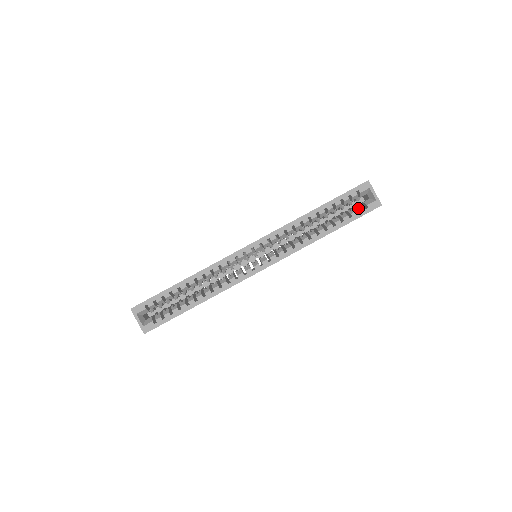
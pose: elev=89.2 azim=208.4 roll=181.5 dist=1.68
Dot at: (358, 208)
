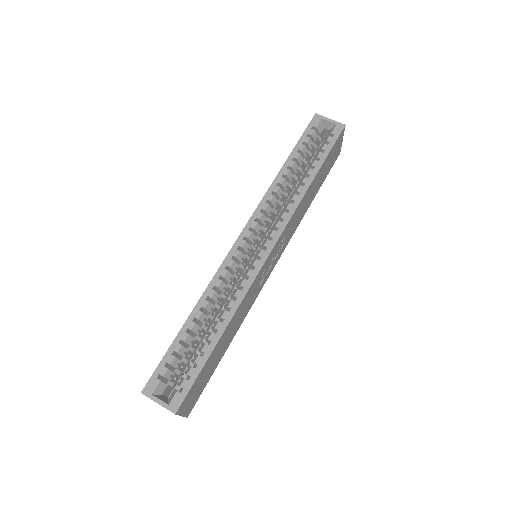
Dot at: (325, 141)
